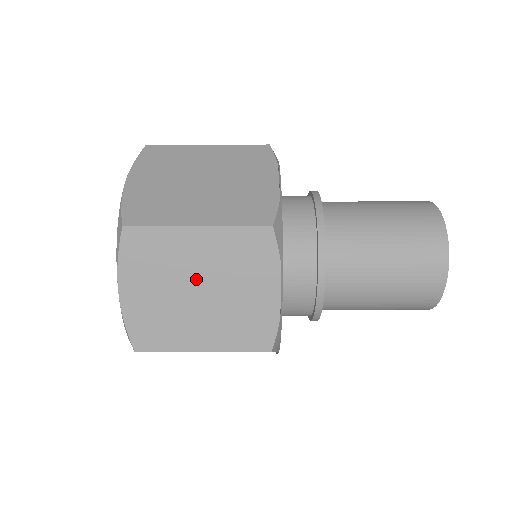
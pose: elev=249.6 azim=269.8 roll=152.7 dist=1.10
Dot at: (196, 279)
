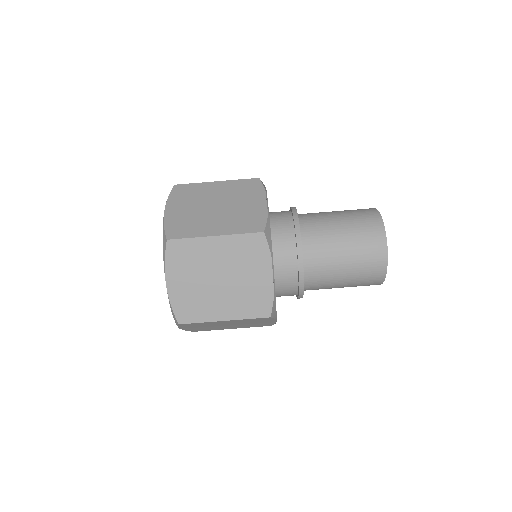
Dot at: (216, 271)
